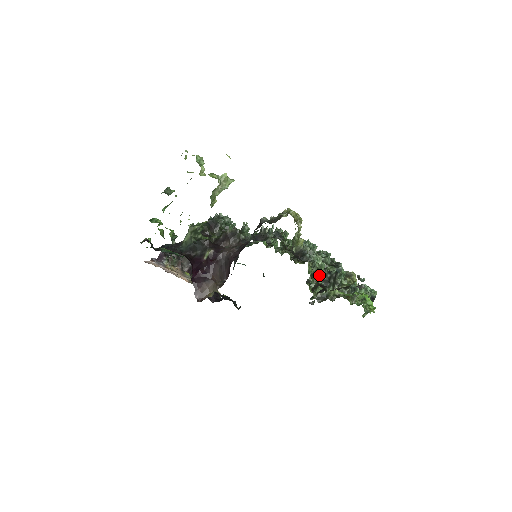
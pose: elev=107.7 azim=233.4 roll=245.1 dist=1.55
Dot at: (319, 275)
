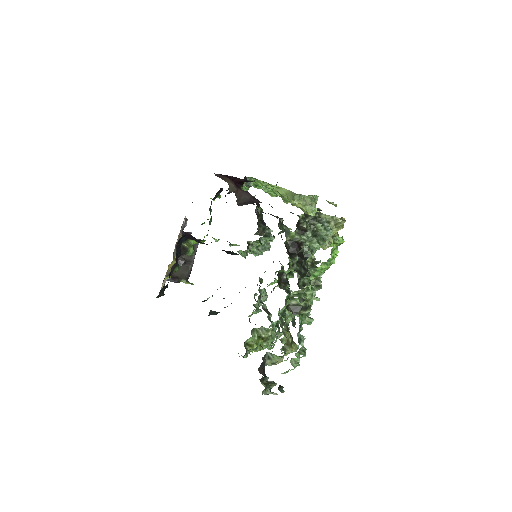
Dot at: (309, 242)
